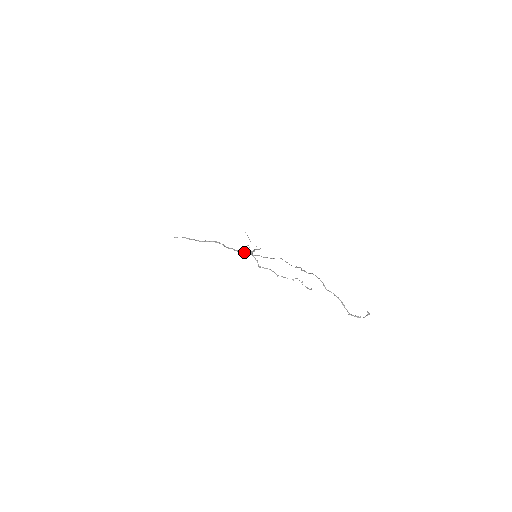
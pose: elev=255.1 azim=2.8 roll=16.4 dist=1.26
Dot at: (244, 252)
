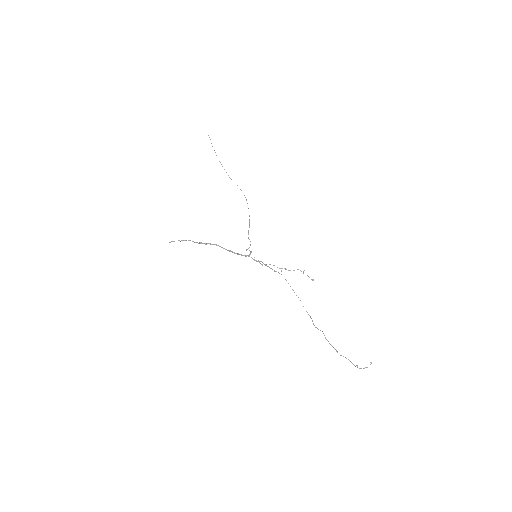
Dot at: occluded
